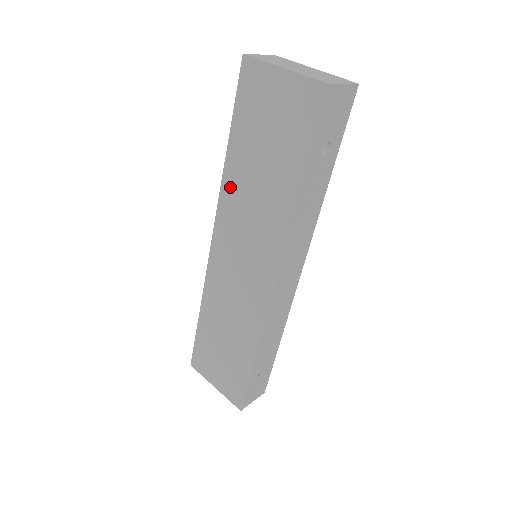
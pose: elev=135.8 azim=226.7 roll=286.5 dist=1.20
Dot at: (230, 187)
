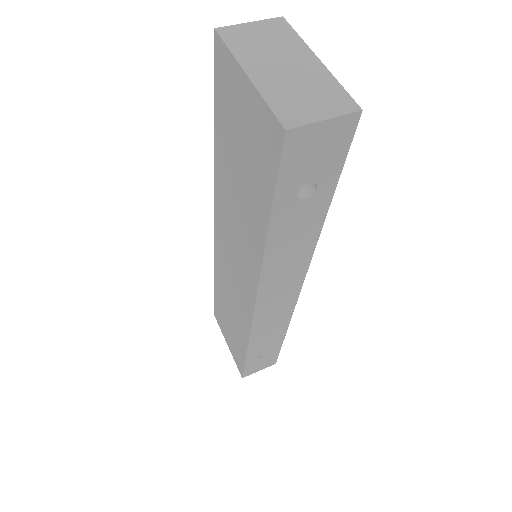
Dot at: (220, 184)
